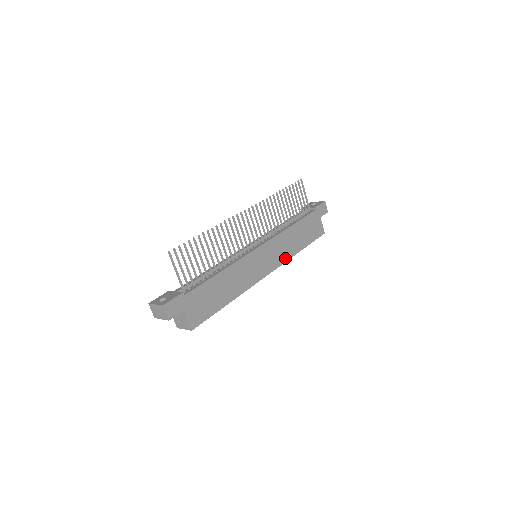
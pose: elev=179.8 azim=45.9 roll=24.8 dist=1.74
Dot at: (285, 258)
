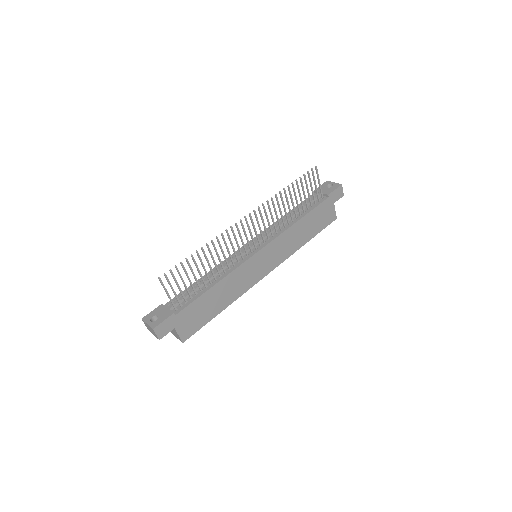
Dot at: (287, 254)
